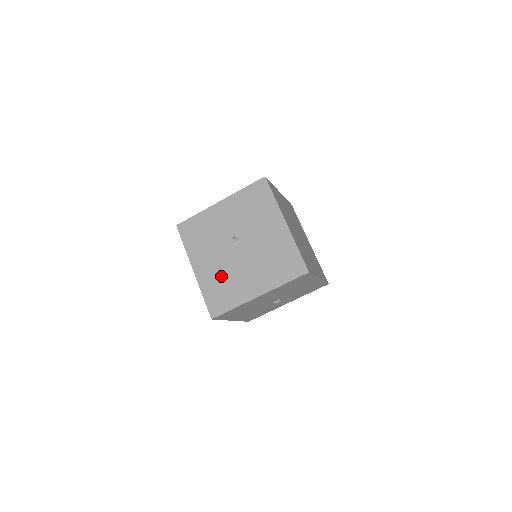
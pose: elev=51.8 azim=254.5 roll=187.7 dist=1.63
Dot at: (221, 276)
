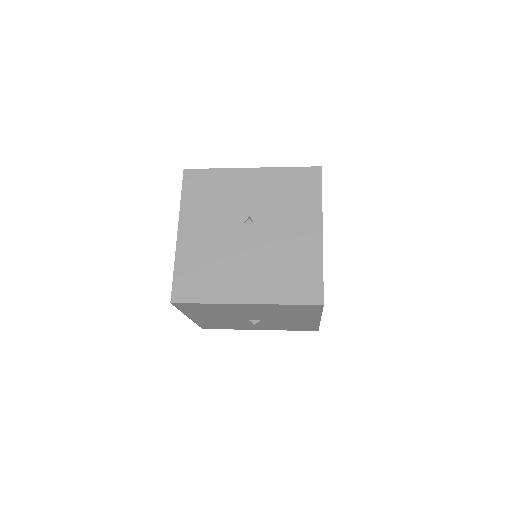
Dot at: (210, 256)
